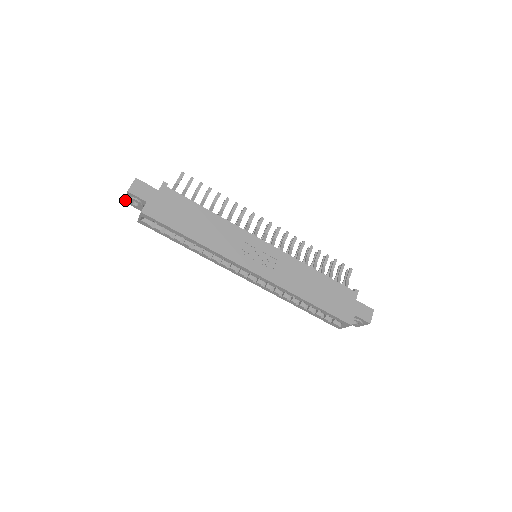
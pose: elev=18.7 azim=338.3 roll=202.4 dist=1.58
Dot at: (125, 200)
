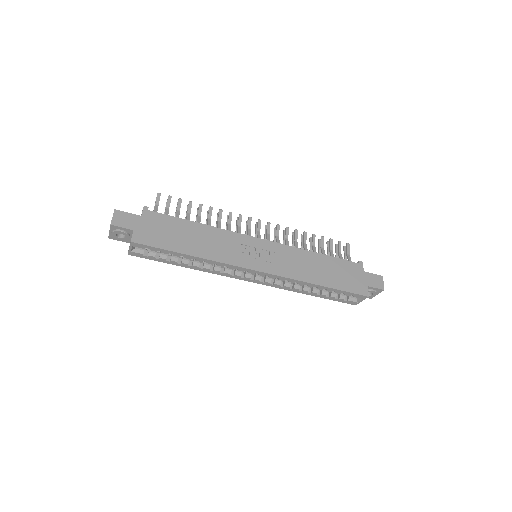
Dot at: (109, 236)
